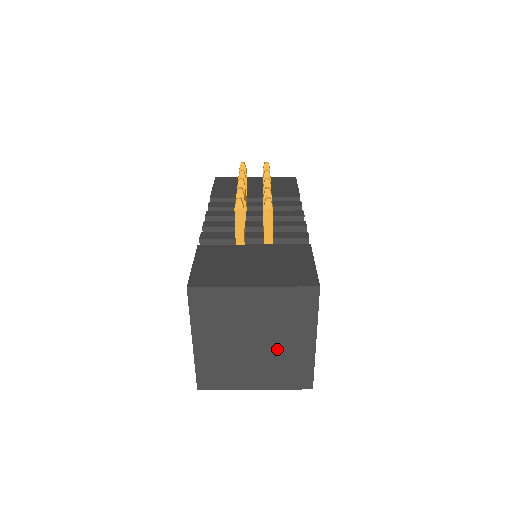
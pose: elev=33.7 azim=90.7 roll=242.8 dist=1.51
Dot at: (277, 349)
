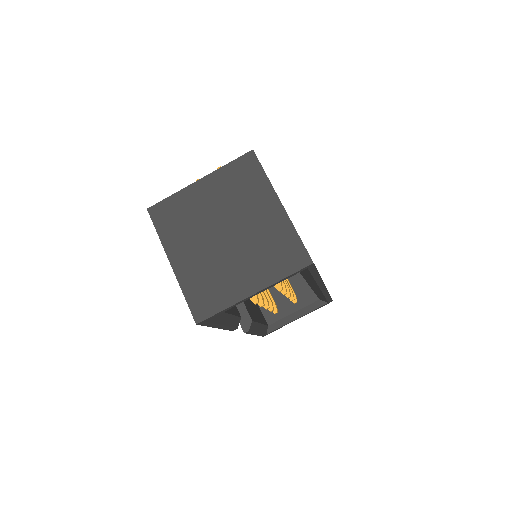
Dot at: (250, 232)
